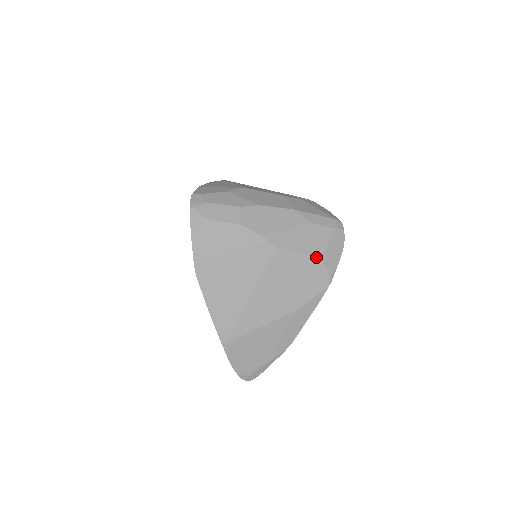
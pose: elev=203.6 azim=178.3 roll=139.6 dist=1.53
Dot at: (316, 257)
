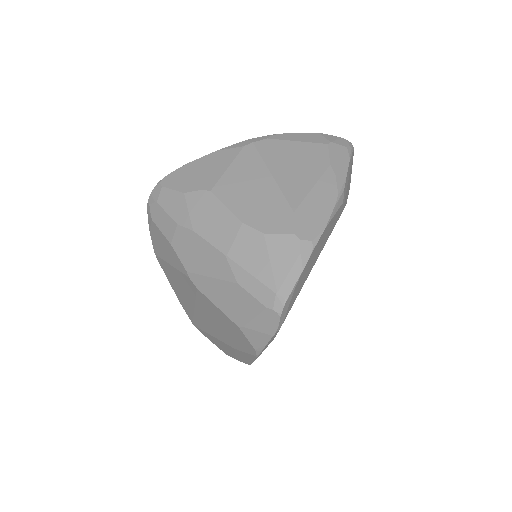
Dot at: (235, 323)
